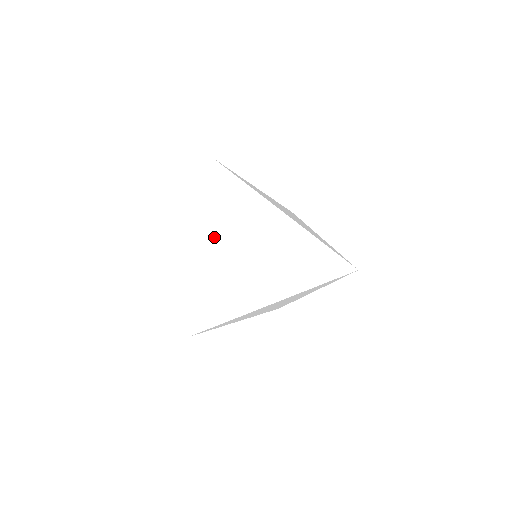
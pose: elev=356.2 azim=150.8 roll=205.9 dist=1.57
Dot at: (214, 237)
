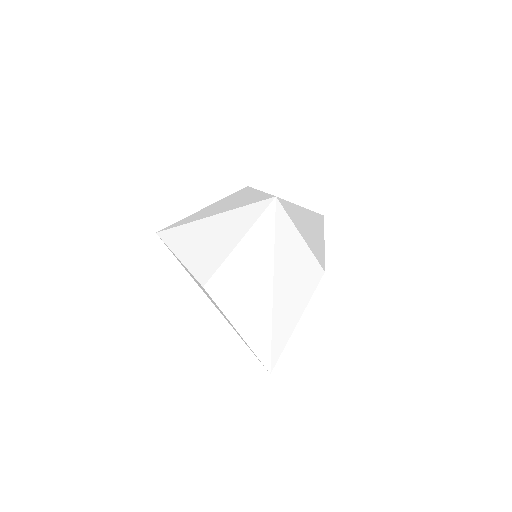
Dot at: (201, 288)
